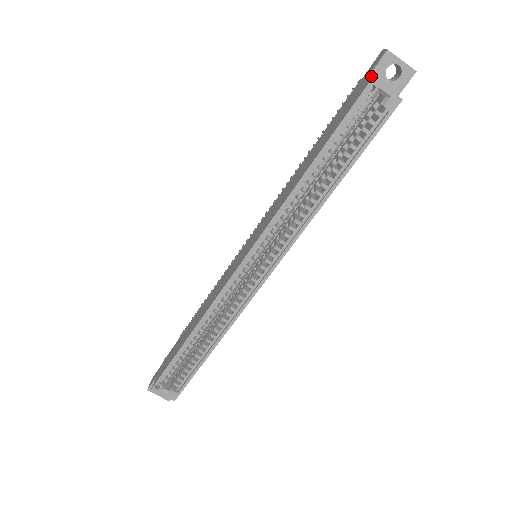
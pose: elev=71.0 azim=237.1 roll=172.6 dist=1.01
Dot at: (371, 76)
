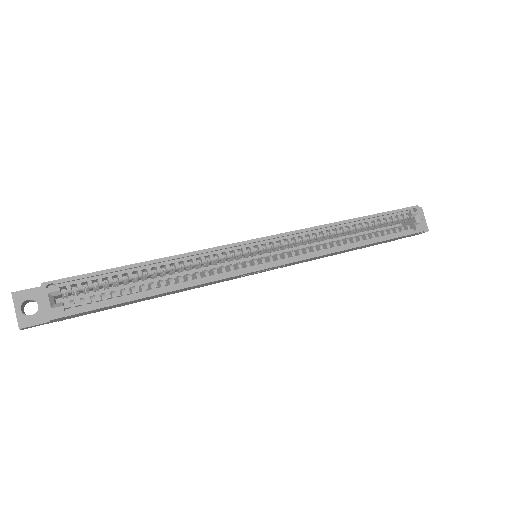
Dot at: occluded
